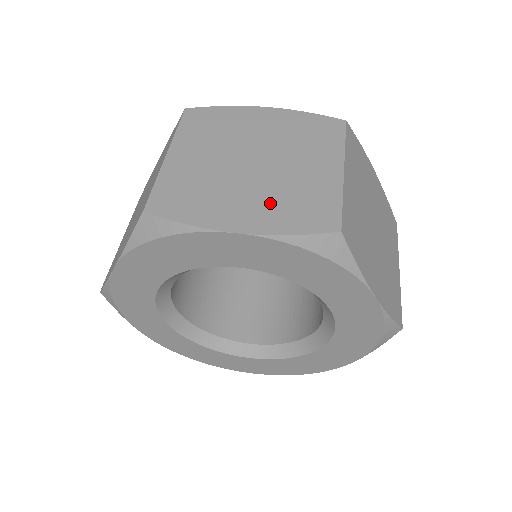
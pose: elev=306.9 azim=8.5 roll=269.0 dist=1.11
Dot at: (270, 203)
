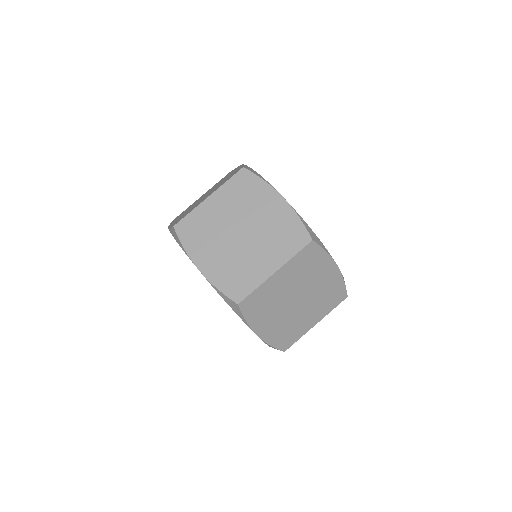
Dot at: (225, 264)
